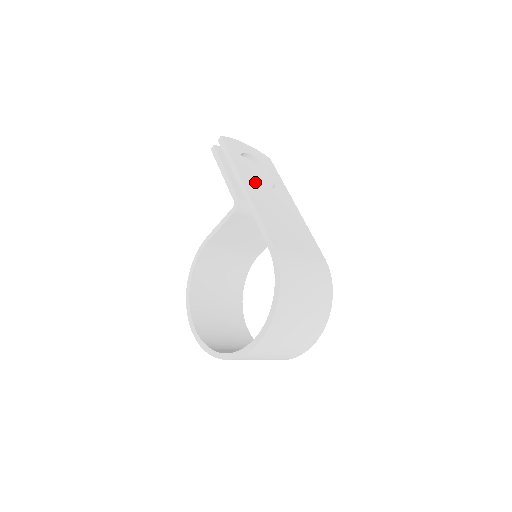
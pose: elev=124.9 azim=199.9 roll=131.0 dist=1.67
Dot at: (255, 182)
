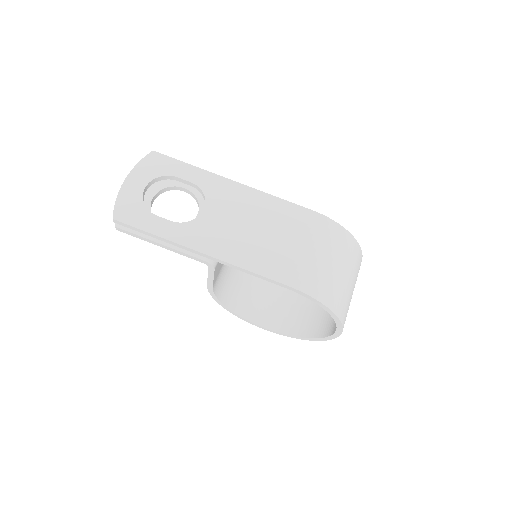
Dot at: (195, 226)
